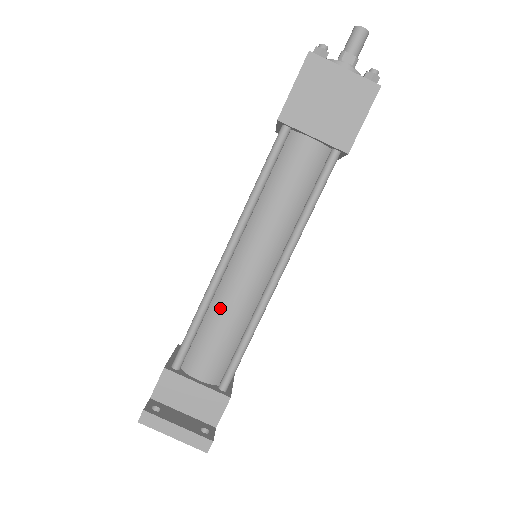
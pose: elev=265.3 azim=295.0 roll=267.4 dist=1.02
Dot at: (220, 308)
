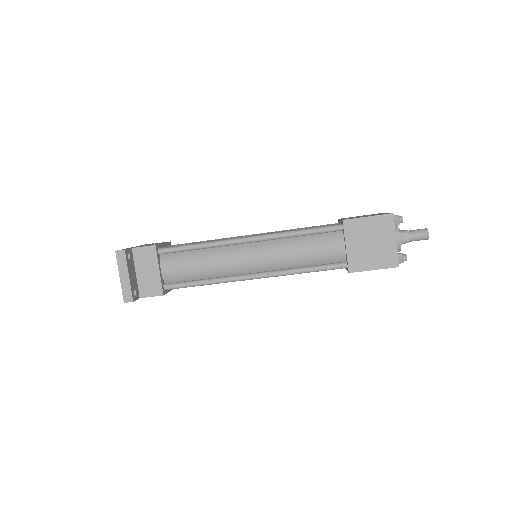
Dot at: (212, 255)
